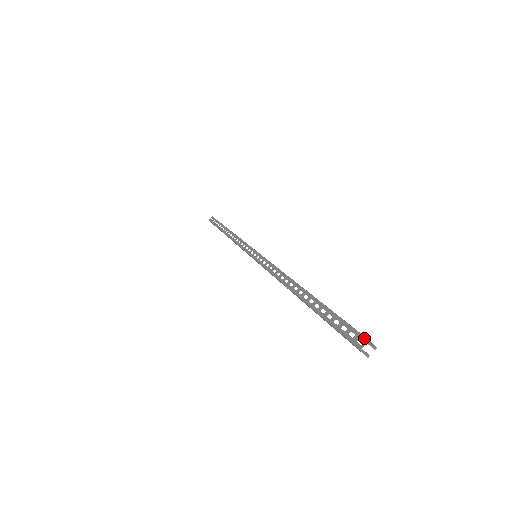
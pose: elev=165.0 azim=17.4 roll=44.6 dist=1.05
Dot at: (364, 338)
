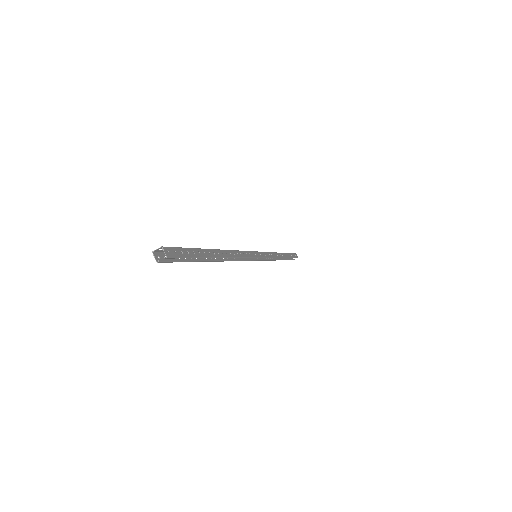
Dot at: occluded
